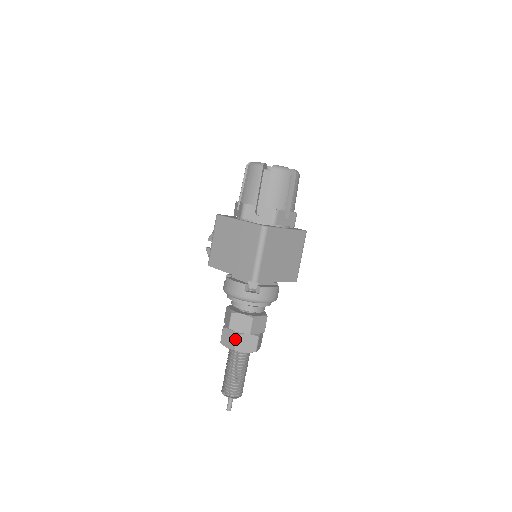
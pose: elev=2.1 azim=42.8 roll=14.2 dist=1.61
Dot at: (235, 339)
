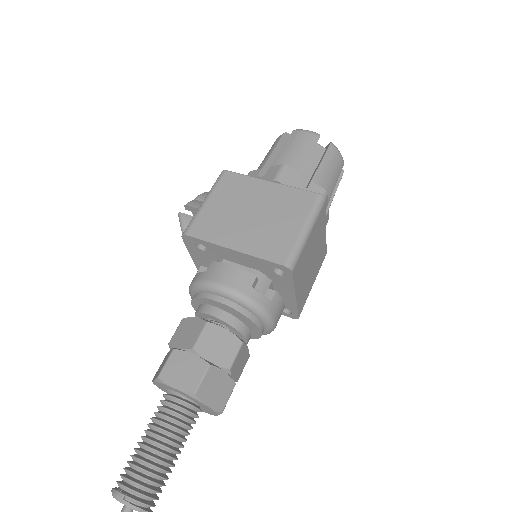
Dot at: (201, 371)
